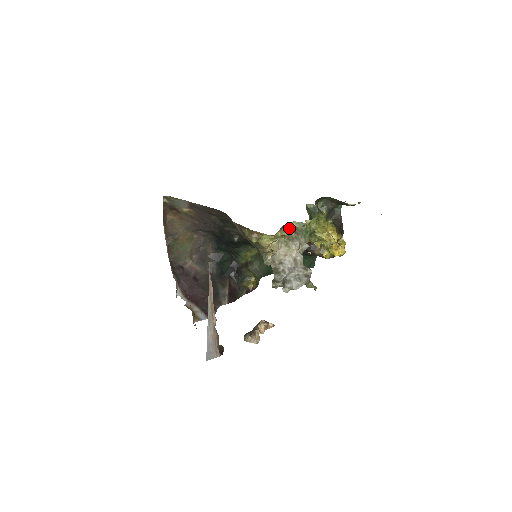
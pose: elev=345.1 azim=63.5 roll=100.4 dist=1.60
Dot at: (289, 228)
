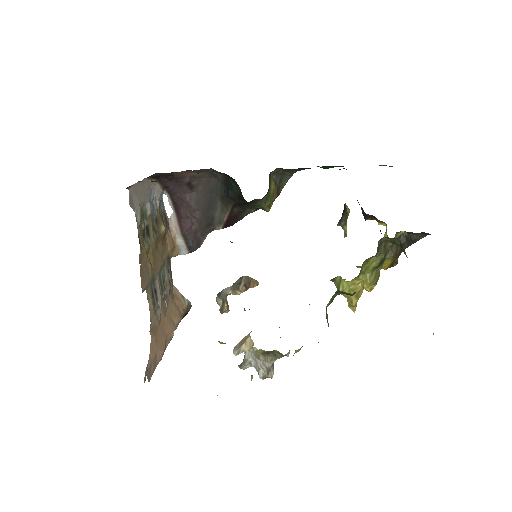
Dot at: (269, 352)
